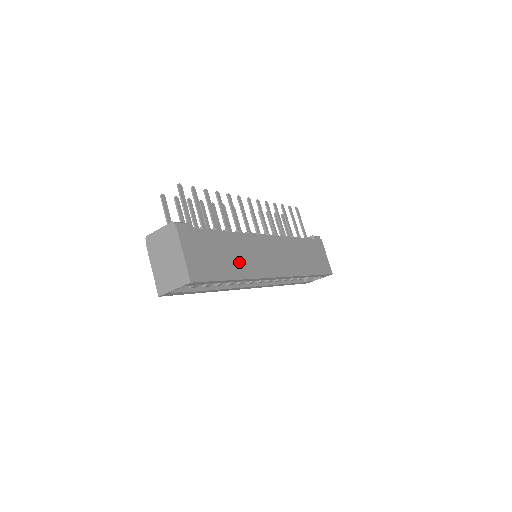
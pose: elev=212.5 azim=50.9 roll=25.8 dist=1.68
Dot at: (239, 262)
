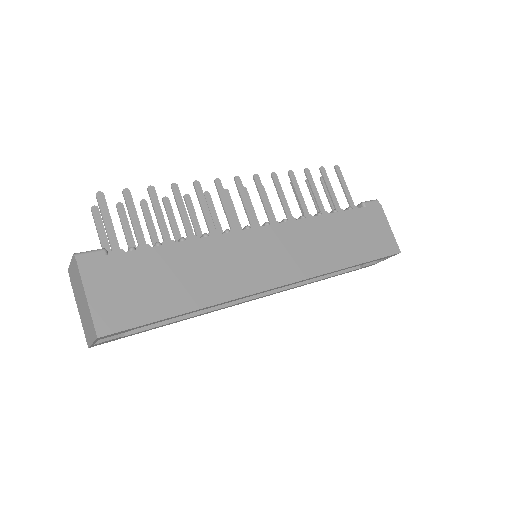
Dot at: (200, 283)
